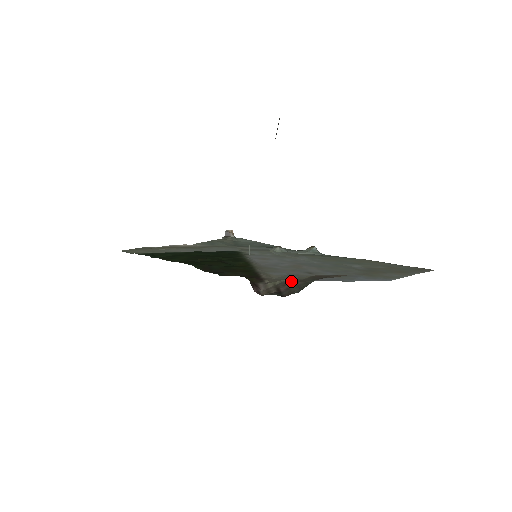
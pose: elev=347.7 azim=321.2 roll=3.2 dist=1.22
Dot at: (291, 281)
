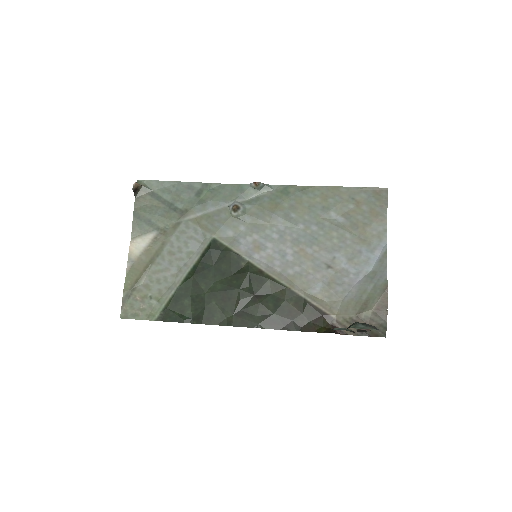
Dot at: (363, 321)
